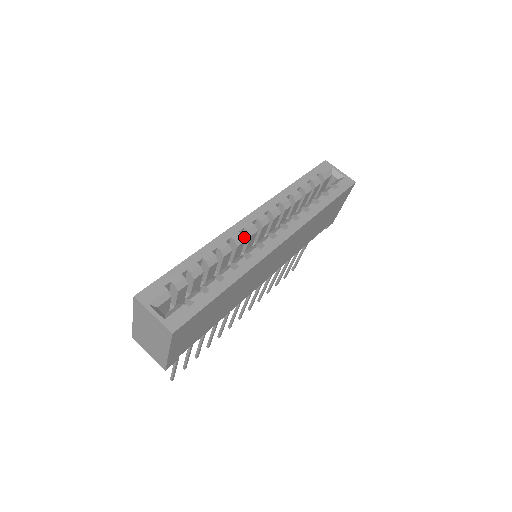
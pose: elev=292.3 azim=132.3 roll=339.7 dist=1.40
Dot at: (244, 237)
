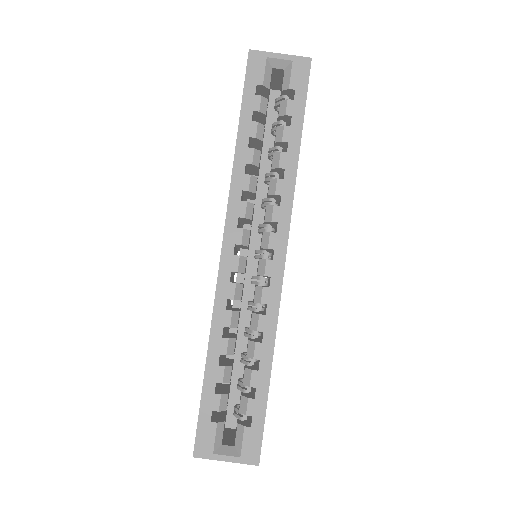
Dot at: occluded
